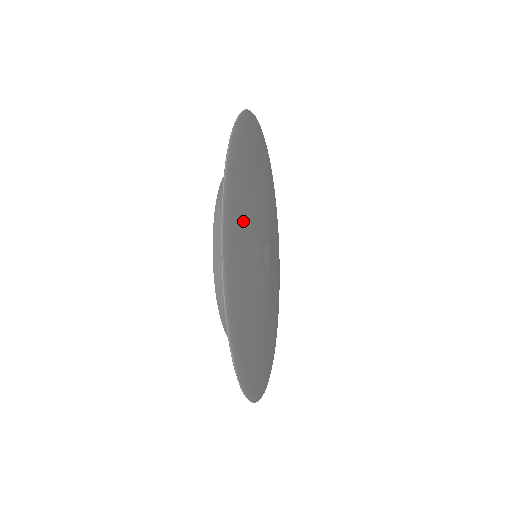
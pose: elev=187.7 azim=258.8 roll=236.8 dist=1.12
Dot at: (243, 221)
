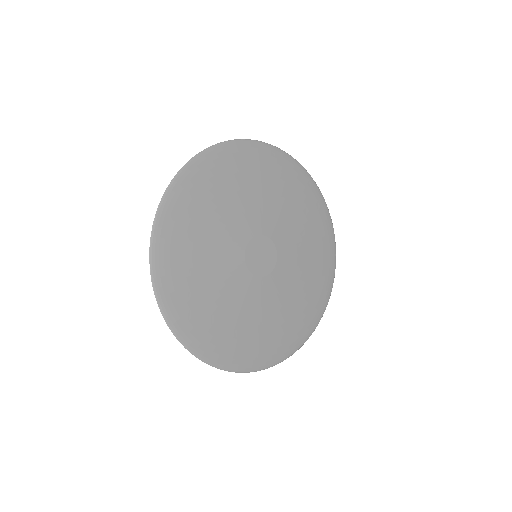
Dot at: (205, 209)
